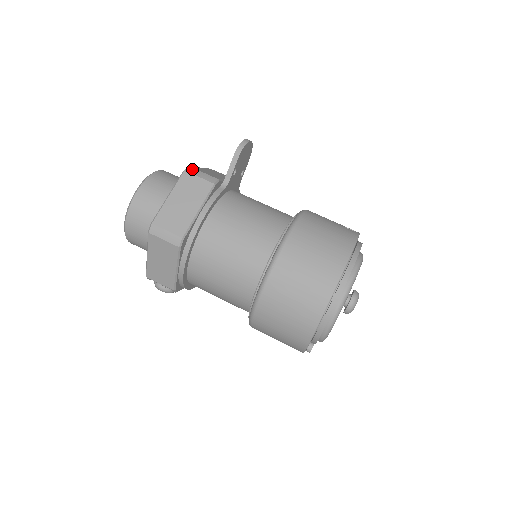
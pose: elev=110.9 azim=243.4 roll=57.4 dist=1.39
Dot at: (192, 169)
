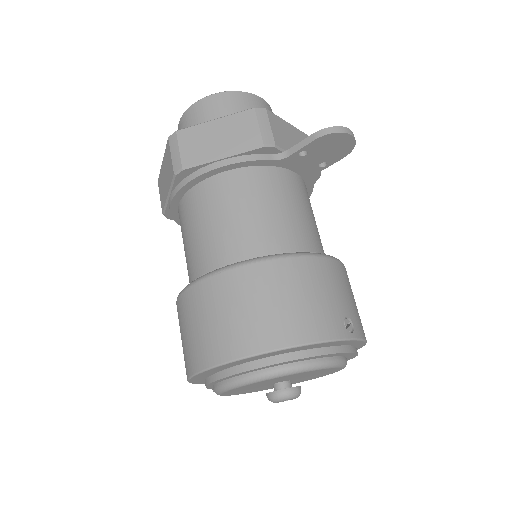
Dot at: (264, 113)
